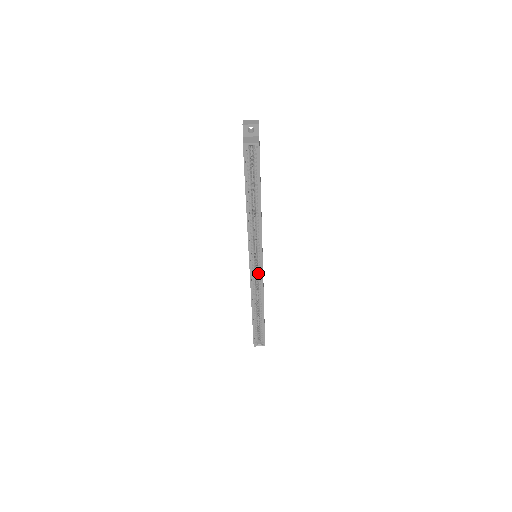
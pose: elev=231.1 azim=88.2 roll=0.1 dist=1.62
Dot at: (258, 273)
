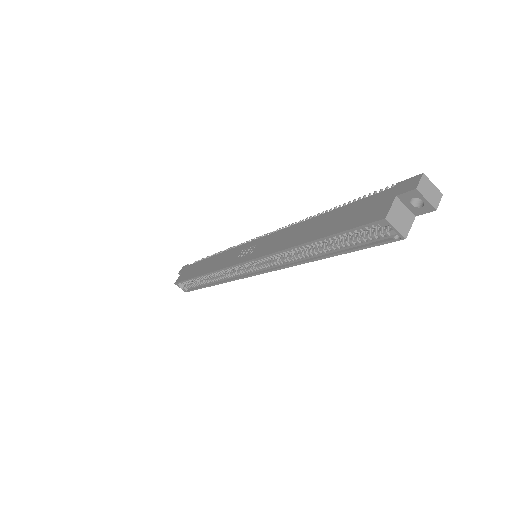
Dot at: (241, 271)
